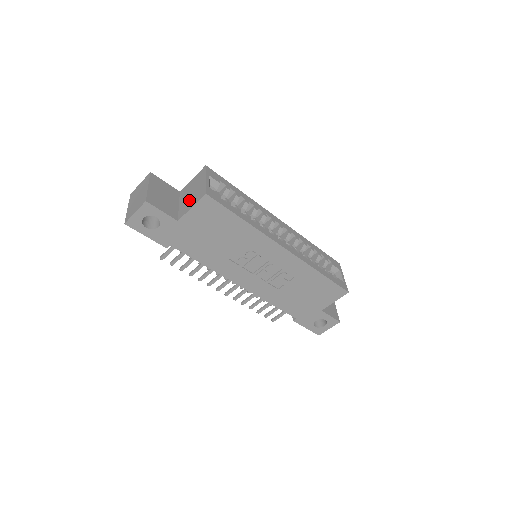
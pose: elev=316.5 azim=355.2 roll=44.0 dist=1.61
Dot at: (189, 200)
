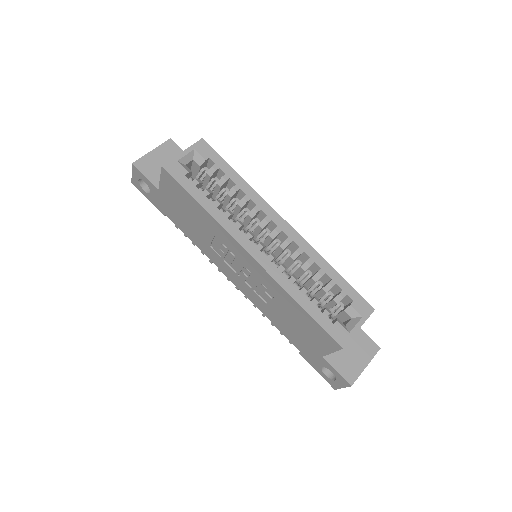
Dot at: occluded
